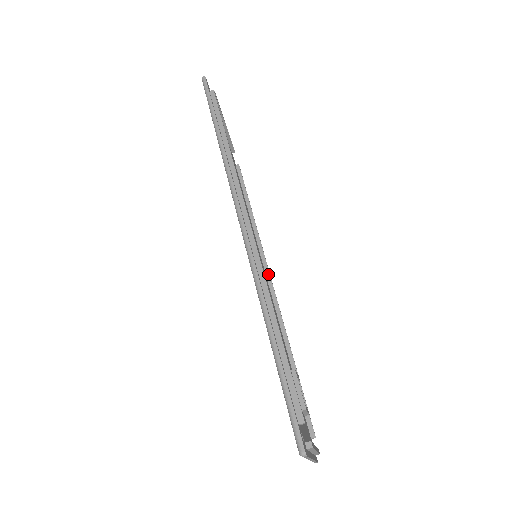
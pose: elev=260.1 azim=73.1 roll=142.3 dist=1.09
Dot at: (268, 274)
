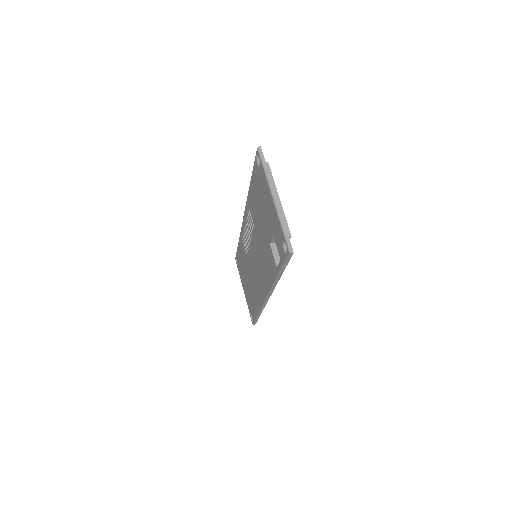
Dot at: occluded
